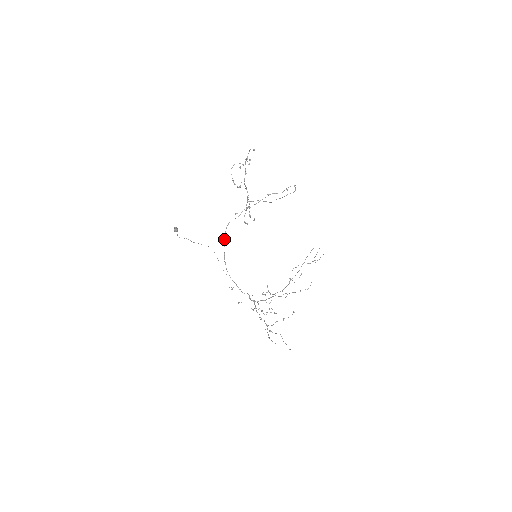
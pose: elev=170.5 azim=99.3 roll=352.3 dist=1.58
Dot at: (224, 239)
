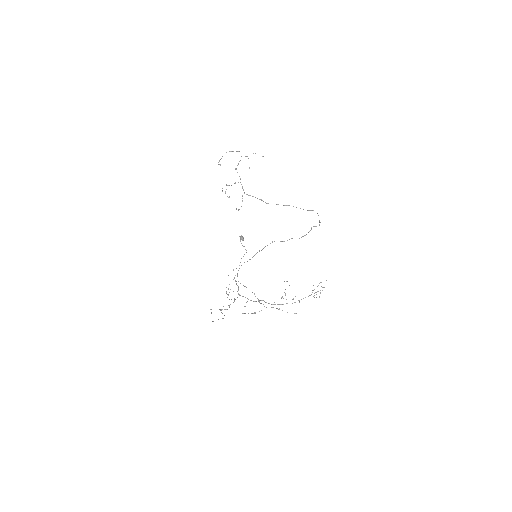
Dot at: (261, 250)
